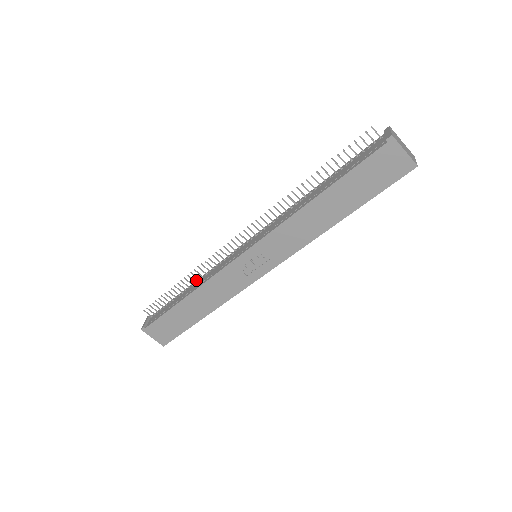
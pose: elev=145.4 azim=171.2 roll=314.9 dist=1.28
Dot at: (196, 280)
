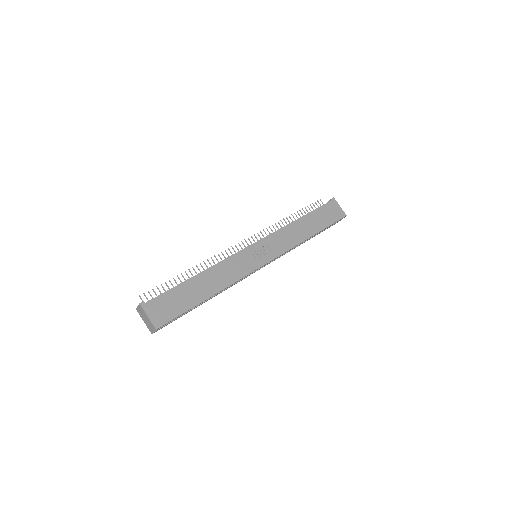
Dot at: occluded
